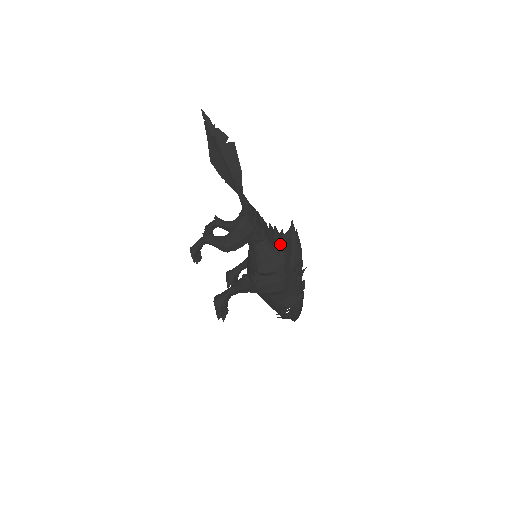
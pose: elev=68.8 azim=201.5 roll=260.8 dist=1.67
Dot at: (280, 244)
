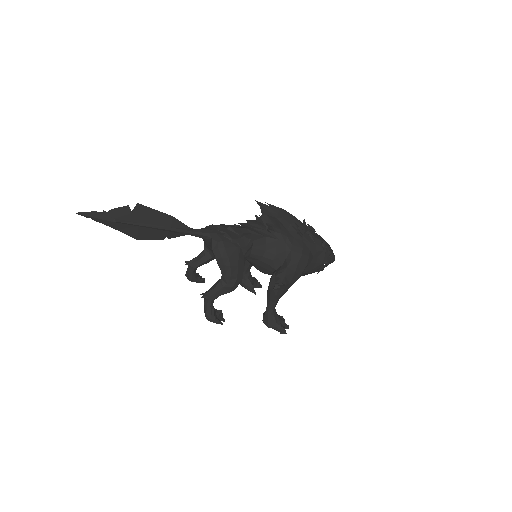
Dot at: (268, 230)
